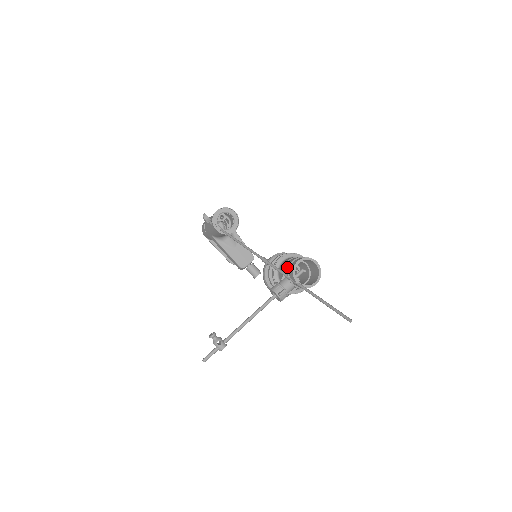
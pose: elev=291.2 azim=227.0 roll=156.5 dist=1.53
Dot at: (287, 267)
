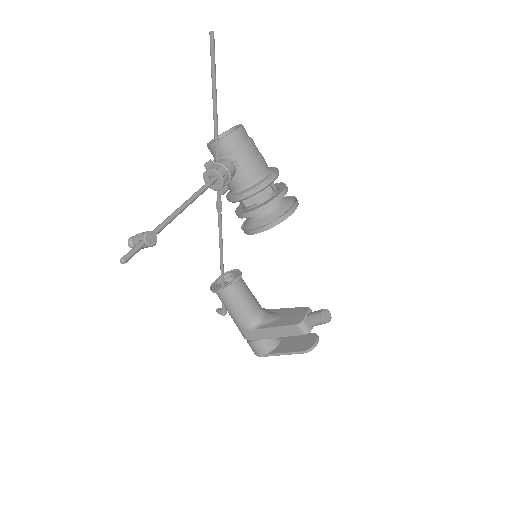
Dot at: occluded
